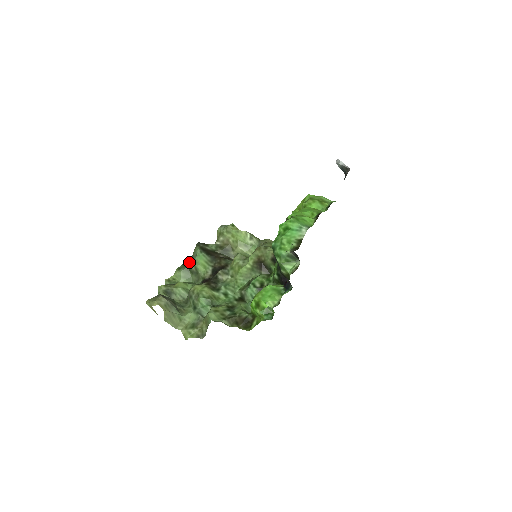
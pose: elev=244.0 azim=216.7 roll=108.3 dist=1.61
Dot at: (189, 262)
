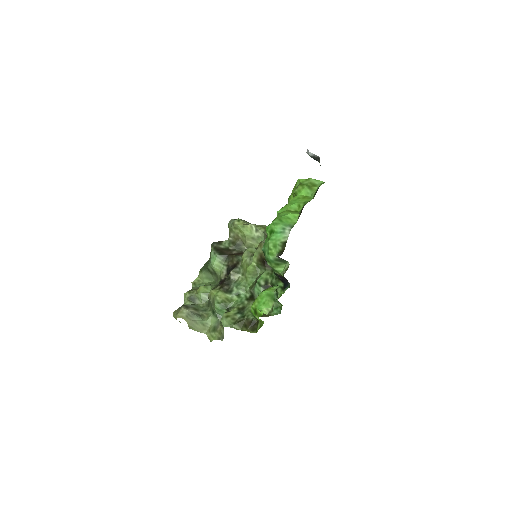
Dot at: (208, 263)
